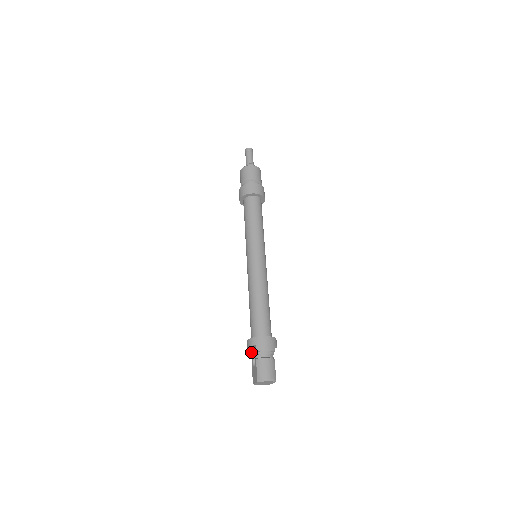
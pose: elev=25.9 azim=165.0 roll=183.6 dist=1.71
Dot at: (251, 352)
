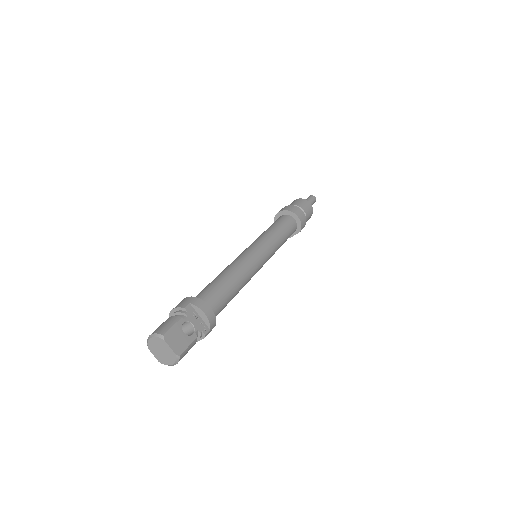
Dot at: occluded
